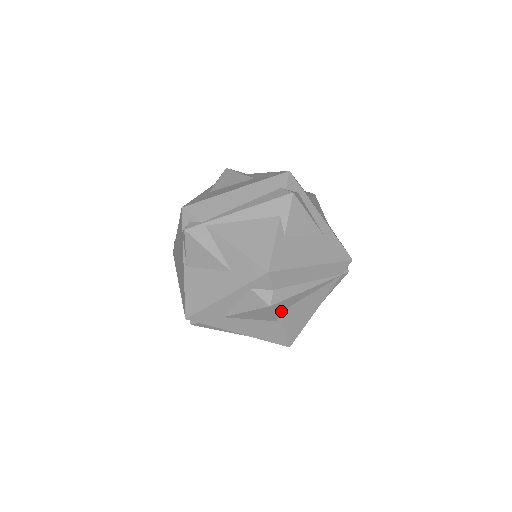
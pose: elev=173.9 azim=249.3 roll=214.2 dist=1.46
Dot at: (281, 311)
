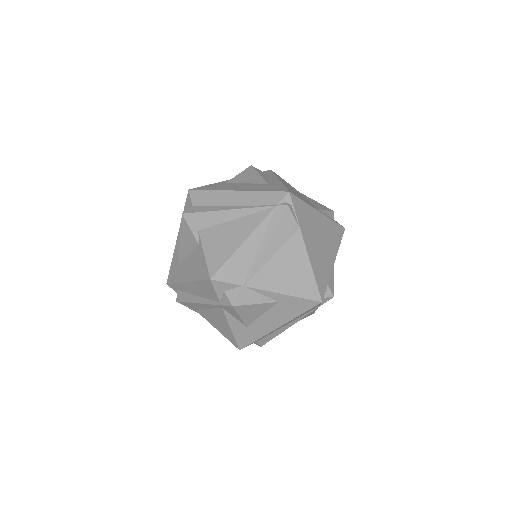
Dot at: (200, 230)
